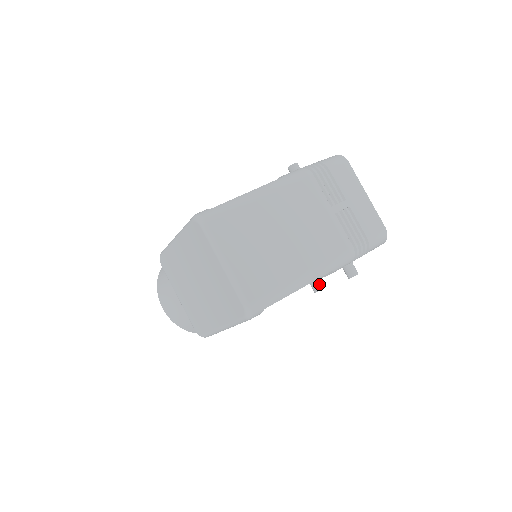
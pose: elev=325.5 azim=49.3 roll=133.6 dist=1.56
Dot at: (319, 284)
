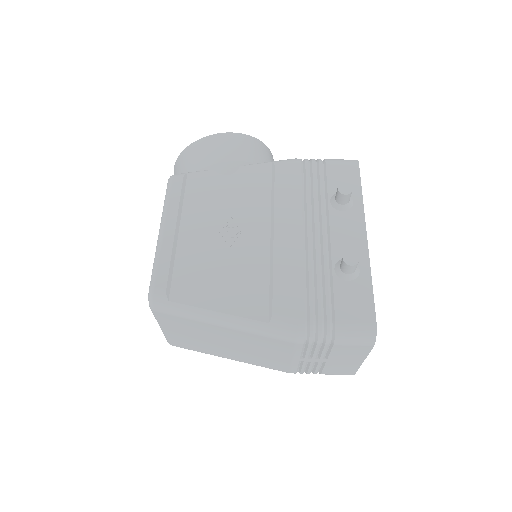
Dot at: occluded
